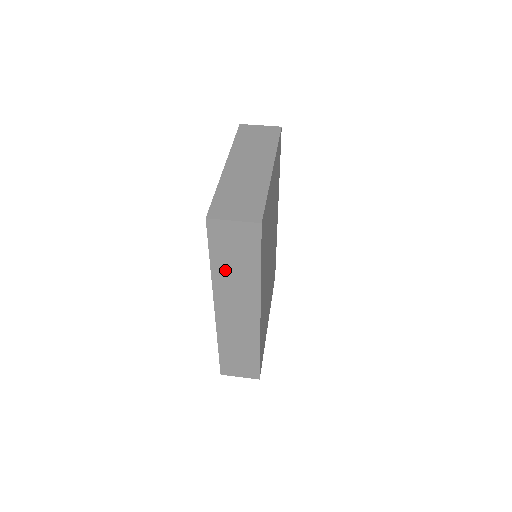
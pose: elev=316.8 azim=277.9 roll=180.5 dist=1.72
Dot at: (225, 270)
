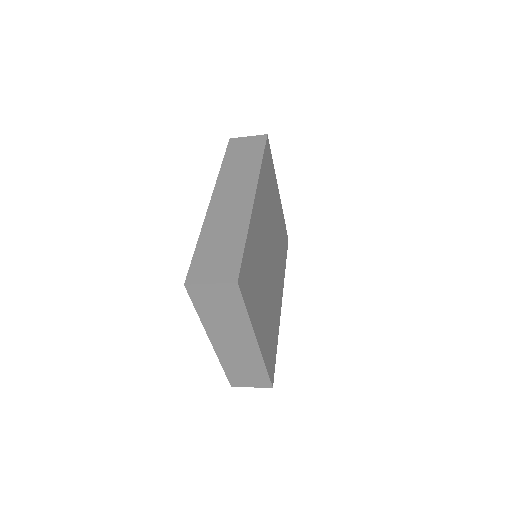
Dot at: (233, 165)
